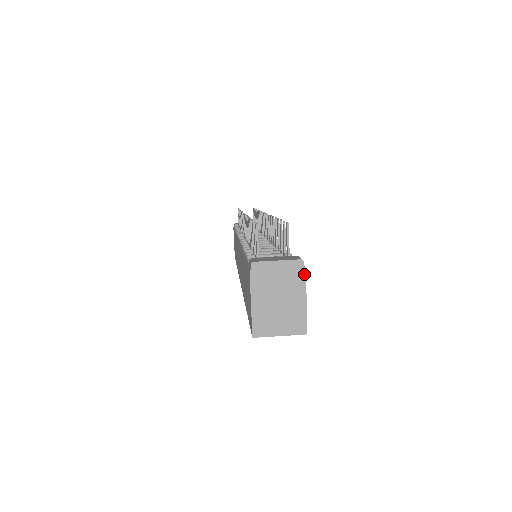
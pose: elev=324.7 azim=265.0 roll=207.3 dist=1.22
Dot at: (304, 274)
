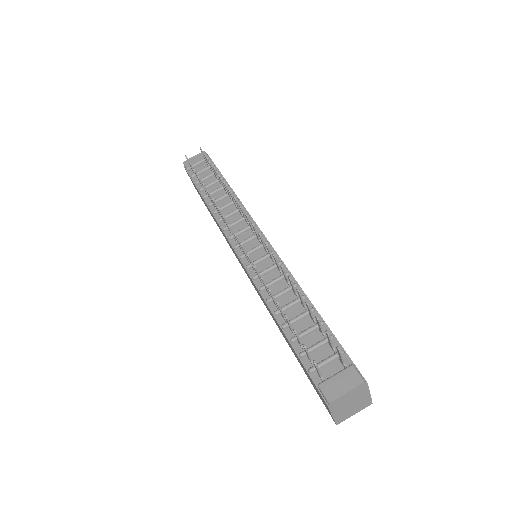
Dot at: (367, 386)
